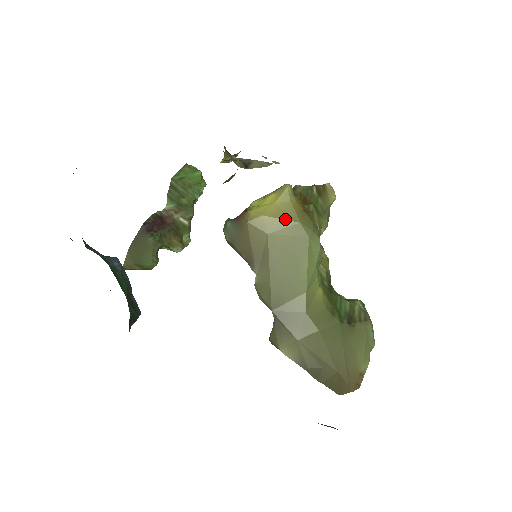
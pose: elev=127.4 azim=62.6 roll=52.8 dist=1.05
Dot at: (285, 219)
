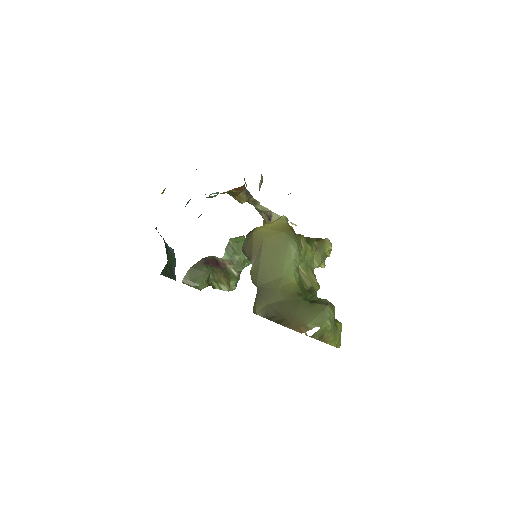
Dot at: (276, 230)
